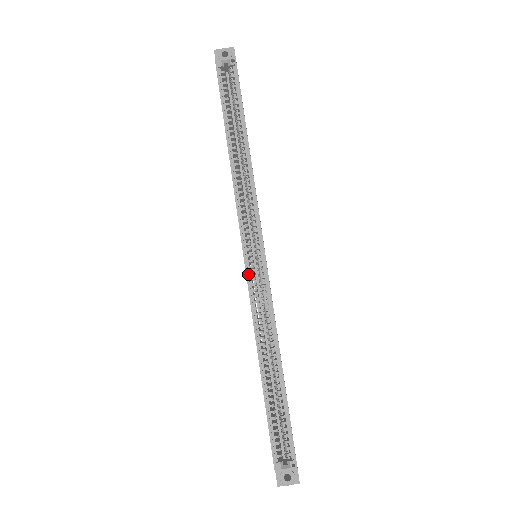
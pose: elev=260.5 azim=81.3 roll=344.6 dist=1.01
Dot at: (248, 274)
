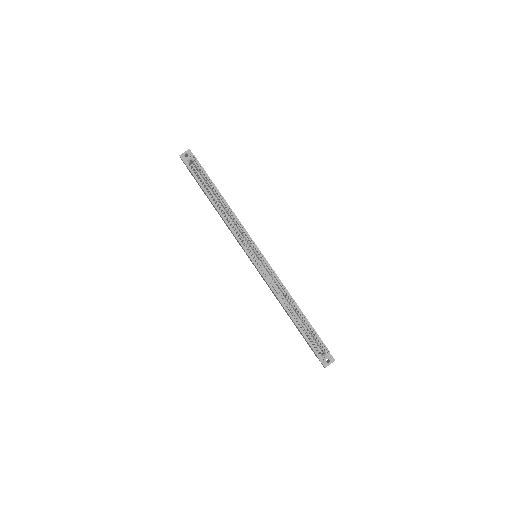
Dot at: (257, 267)
